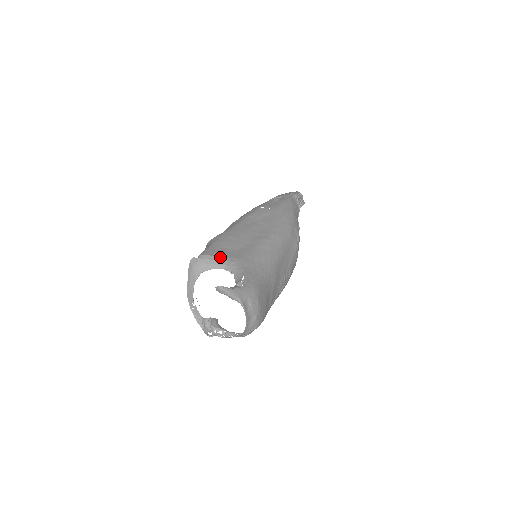
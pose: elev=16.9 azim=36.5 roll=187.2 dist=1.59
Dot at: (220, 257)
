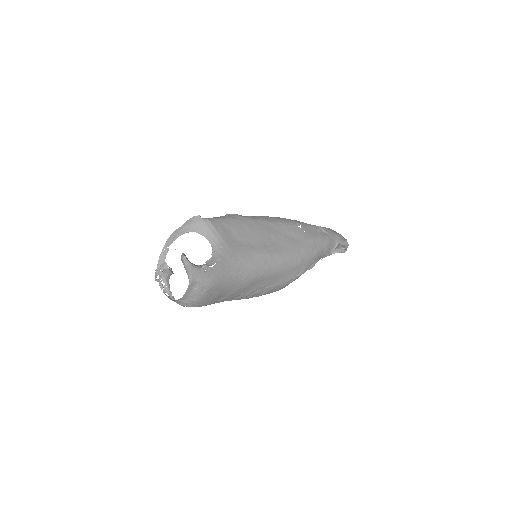
Dot at: (218, 234)
